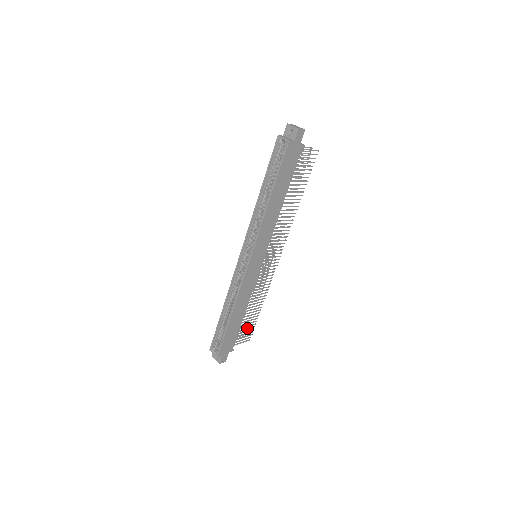
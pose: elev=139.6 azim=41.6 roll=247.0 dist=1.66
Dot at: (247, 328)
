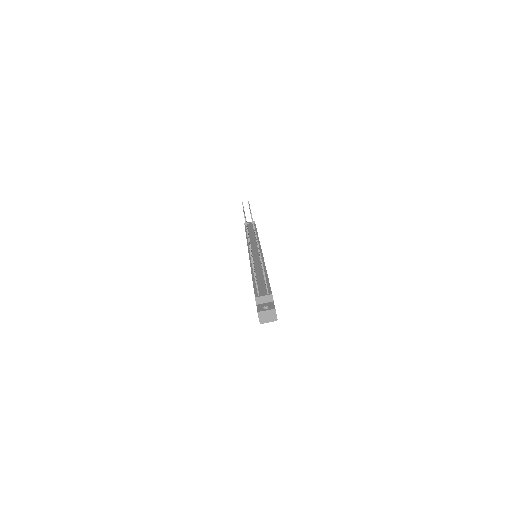
Dot at: occluded
